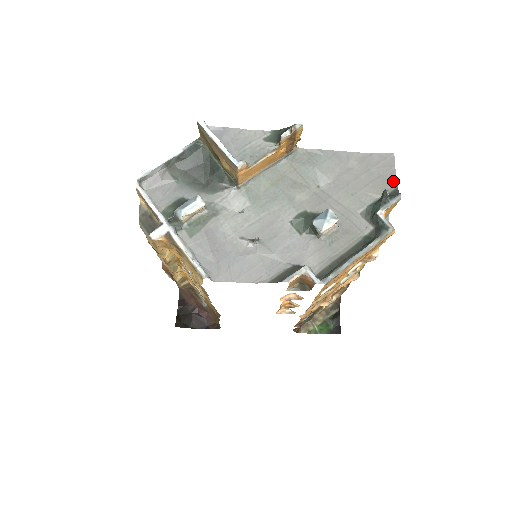
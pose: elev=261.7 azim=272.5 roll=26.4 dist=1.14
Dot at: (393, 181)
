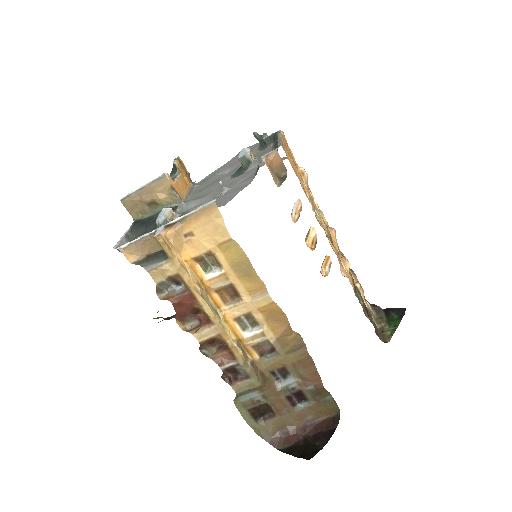
Dot at: (256, 144)
